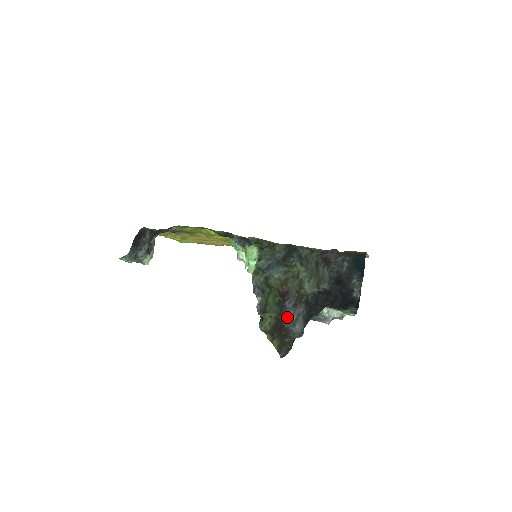
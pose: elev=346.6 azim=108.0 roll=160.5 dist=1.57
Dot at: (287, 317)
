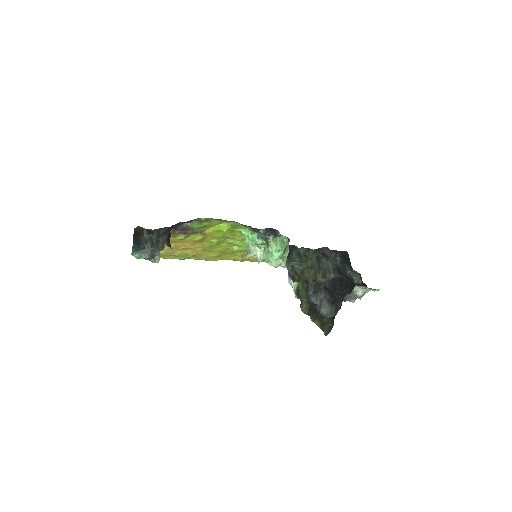
Dot at: (313, 302)
